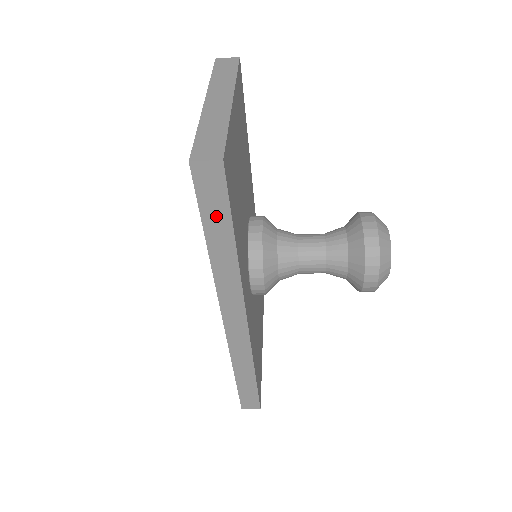
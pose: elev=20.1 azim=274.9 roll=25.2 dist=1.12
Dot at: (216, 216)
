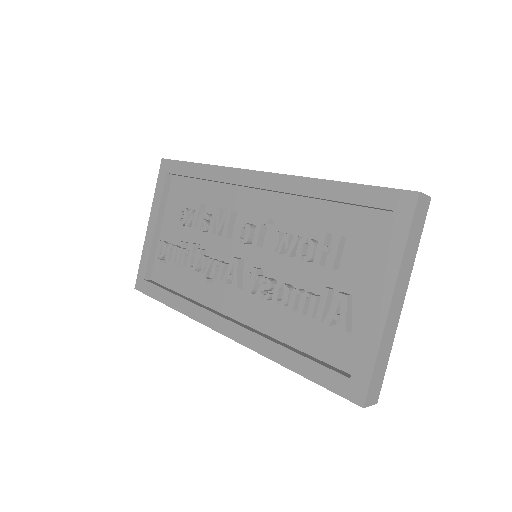
Dot at: occluded
